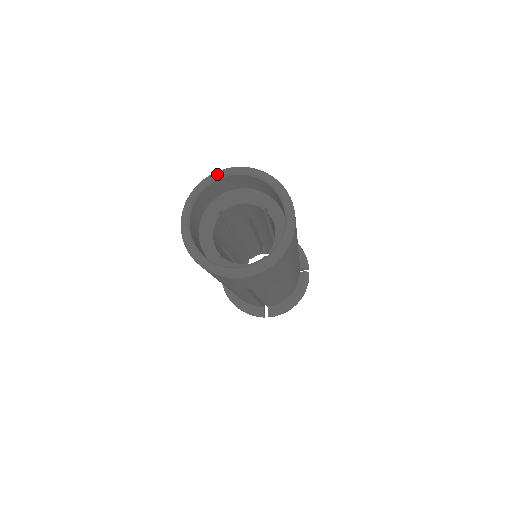
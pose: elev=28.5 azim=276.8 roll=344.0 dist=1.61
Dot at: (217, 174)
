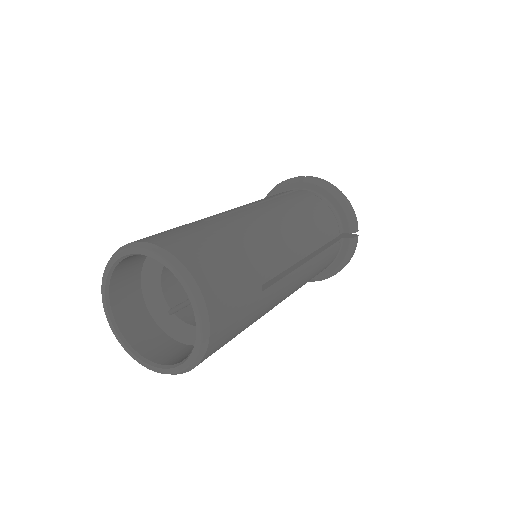
Dot at: (123, 252)
